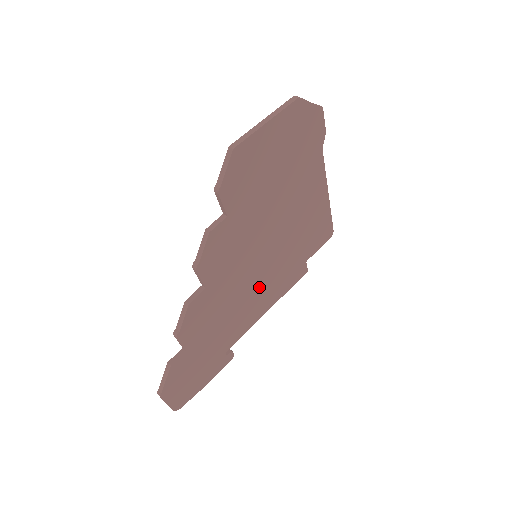
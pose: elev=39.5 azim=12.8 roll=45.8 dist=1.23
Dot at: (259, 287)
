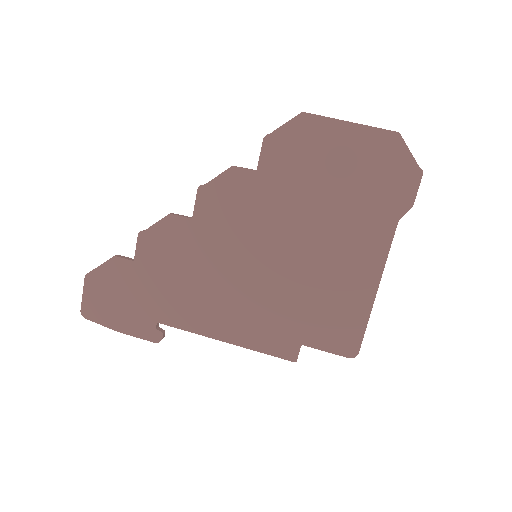
Dot at: (235, 296)
